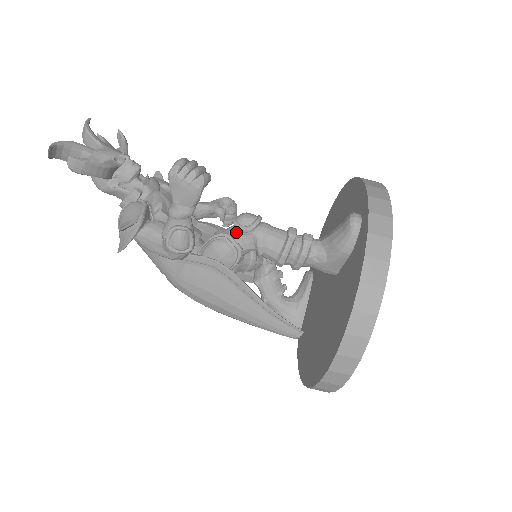
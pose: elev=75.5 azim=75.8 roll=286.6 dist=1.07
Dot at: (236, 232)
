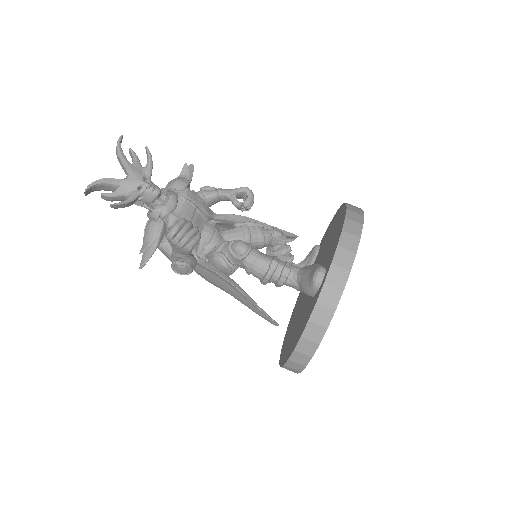
Dot at: (231, 255)
